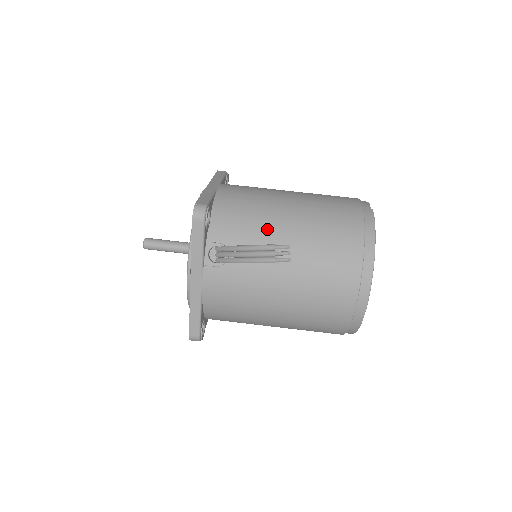
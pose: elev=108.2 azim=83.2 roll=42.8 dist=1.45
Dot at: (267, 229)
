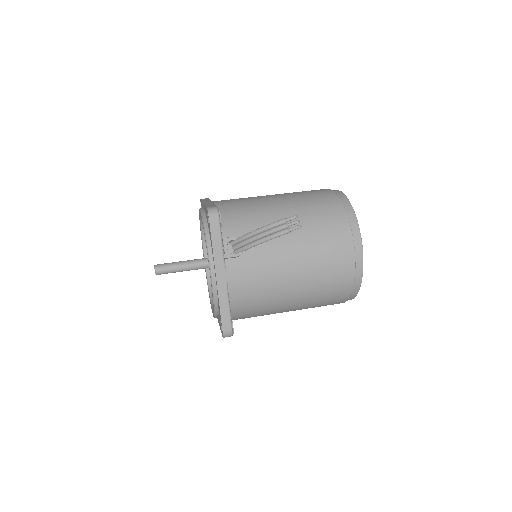
Dot at: (268, 219)
